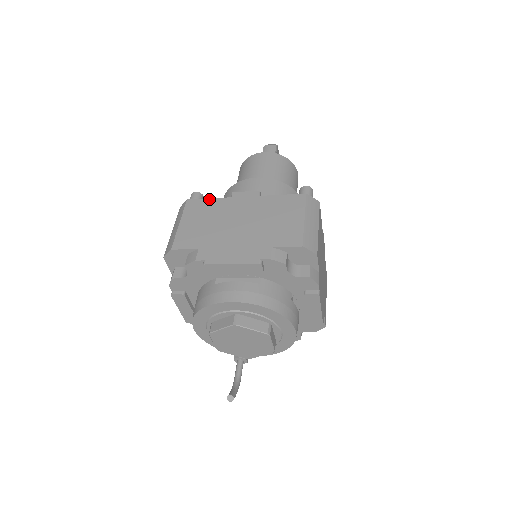
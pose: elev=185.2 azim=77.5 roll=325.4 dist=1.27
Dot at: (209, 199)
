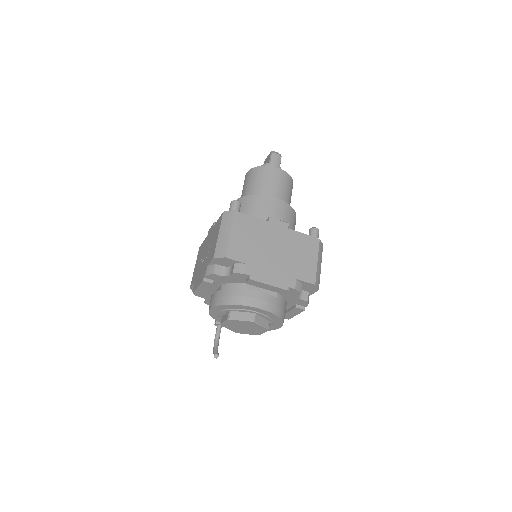
Dot at: (252, 217)
